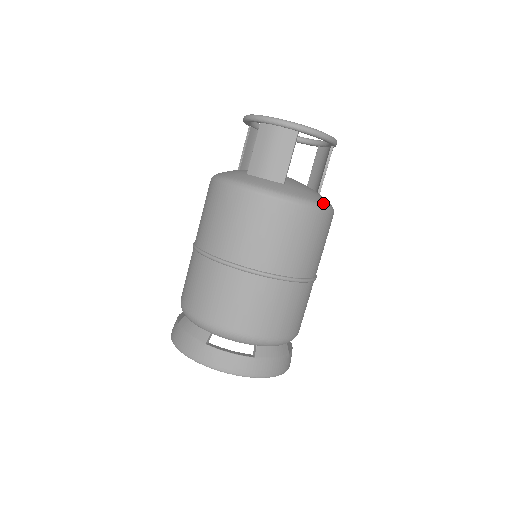
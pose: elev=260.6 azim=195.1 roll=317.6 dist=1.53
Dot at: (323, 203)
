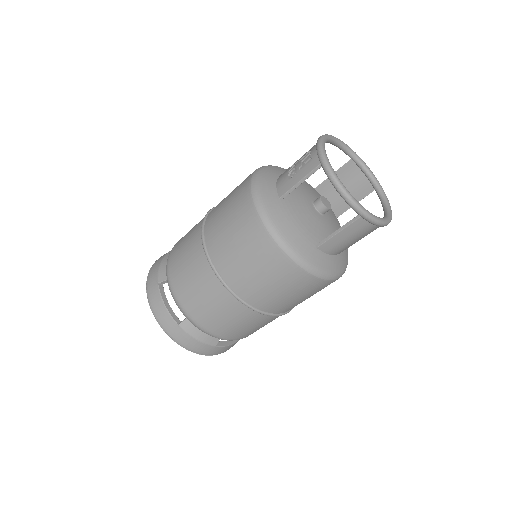
Dot at: occluded
